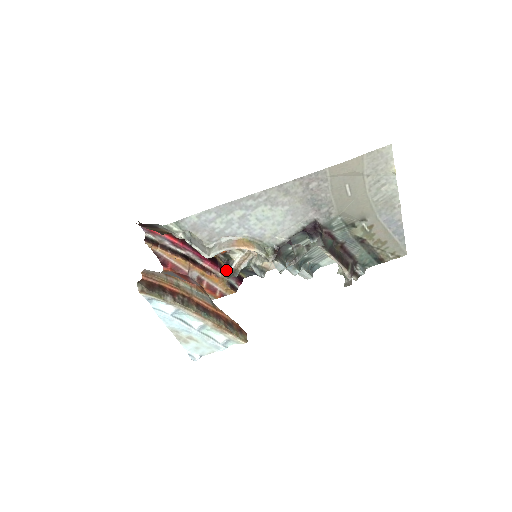
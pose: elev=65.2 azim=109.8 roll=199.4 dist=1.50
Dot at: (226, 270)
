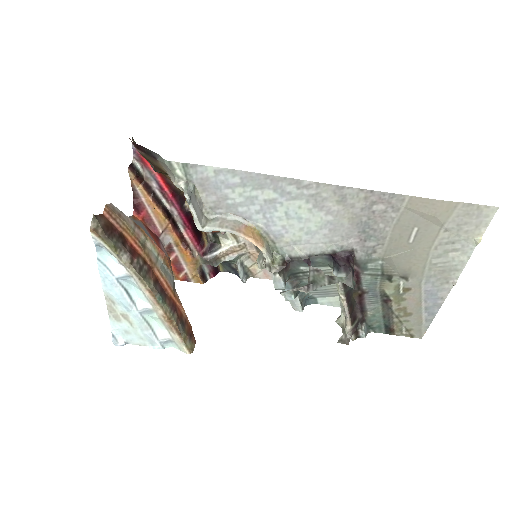
Dot at: (207, 253)
